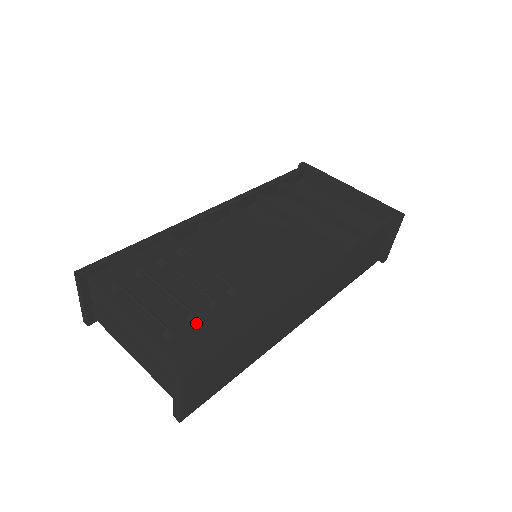
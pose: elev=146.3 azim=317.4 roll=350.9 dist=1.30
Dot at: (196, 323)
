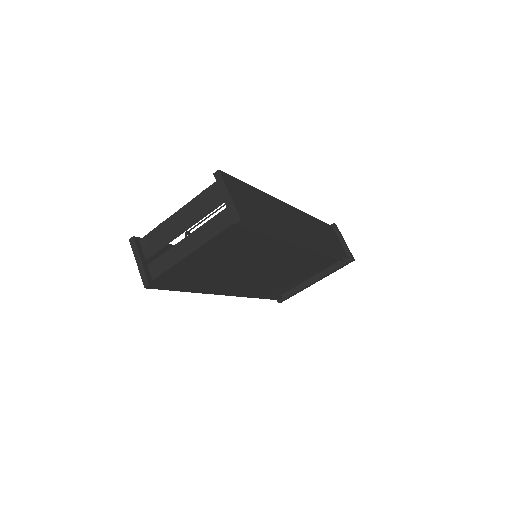
Dot at: occluded
